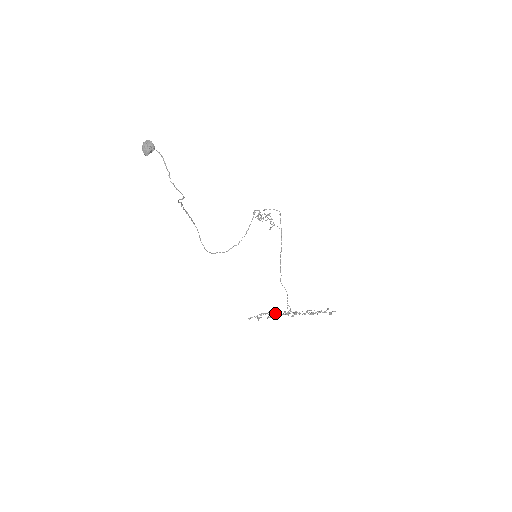
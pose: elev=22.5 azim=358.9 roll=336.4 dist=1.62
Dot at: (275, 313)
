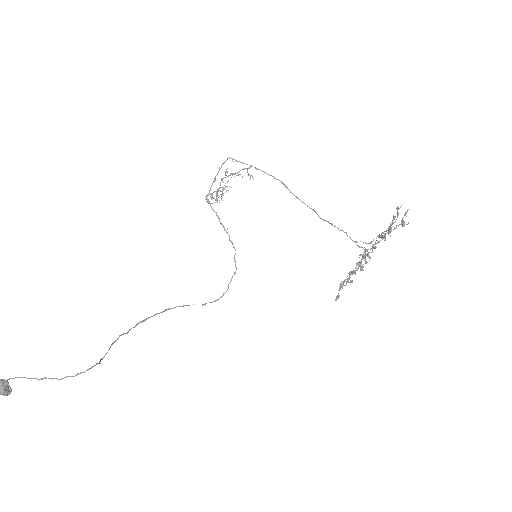
Dot at: occluded
